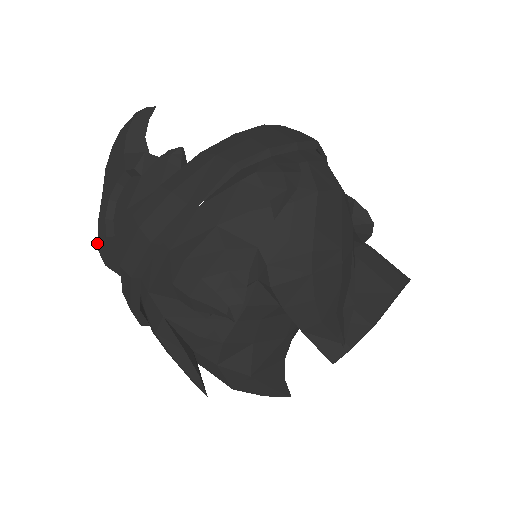
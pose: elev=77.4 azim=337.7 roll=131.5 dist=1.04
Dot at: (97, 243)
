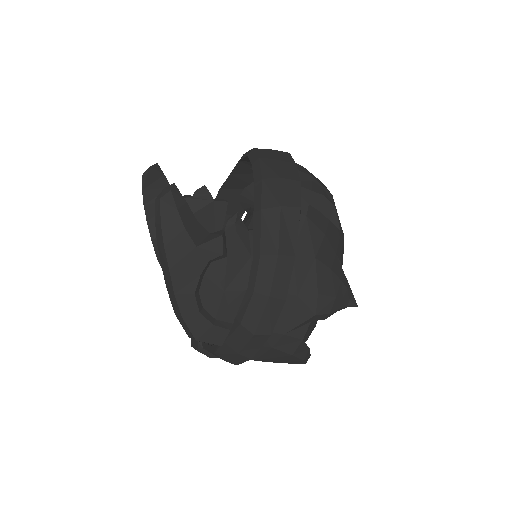
Dot at: (194, 337)
